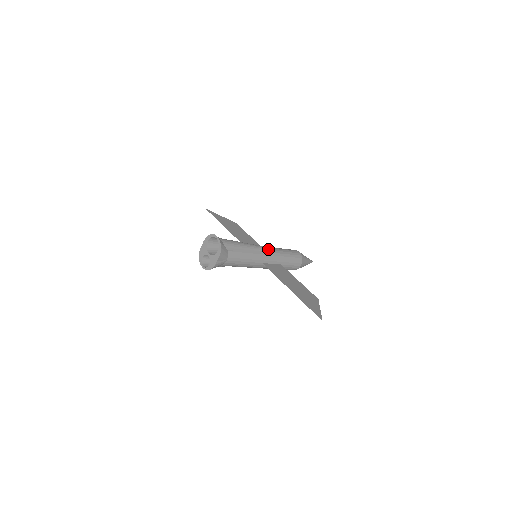
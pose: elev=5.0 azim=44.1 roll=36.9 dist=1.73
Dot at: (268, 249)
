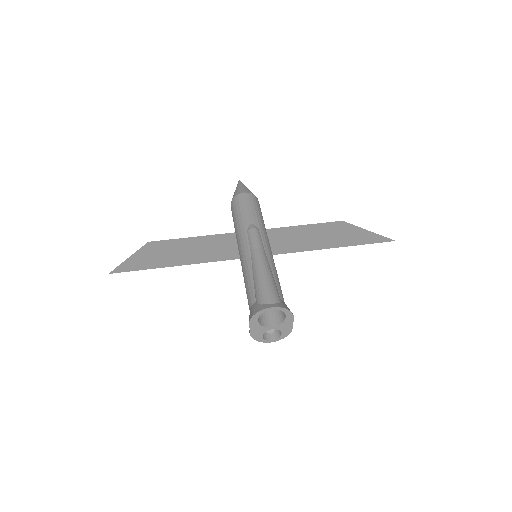
Dot at: (258, 236)
